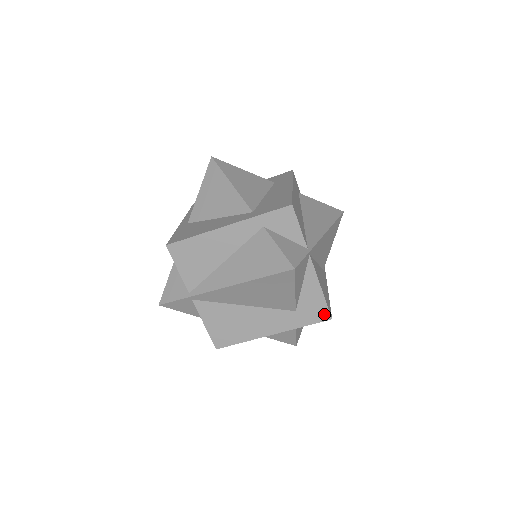
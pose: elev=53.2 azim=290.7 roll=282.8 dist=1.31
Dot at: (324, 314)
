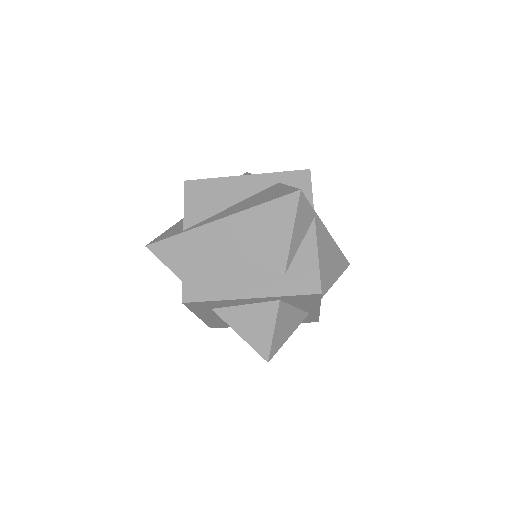
Dot at: (314, 285)
